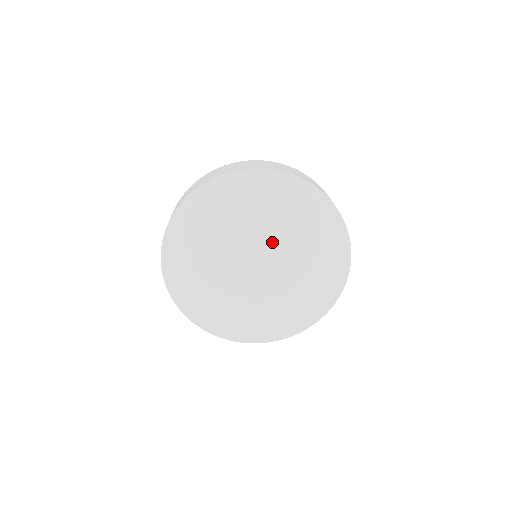
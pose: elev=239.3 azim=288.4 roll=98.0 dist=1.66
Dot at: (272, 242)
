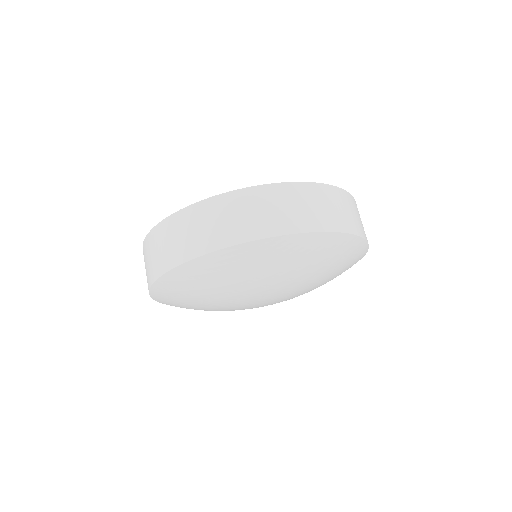
Dot at: (258, 292)
